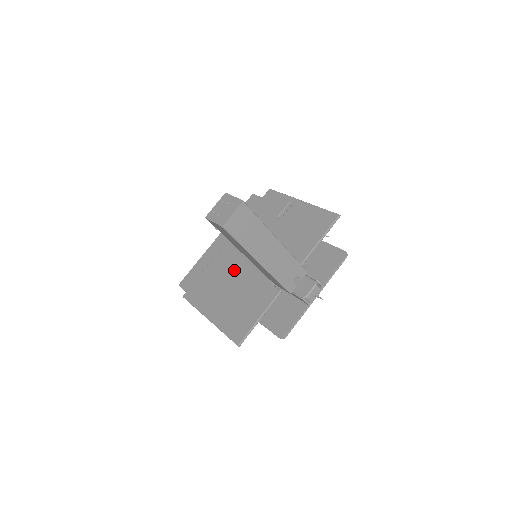
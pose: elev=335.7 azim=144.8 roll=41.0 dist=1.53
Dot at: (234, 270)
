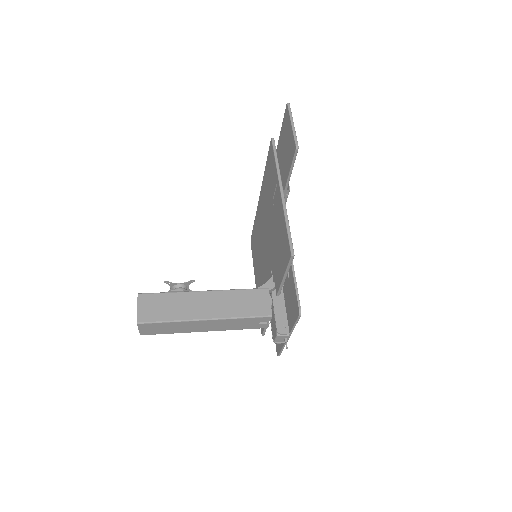
Dot at: (260, 246)
